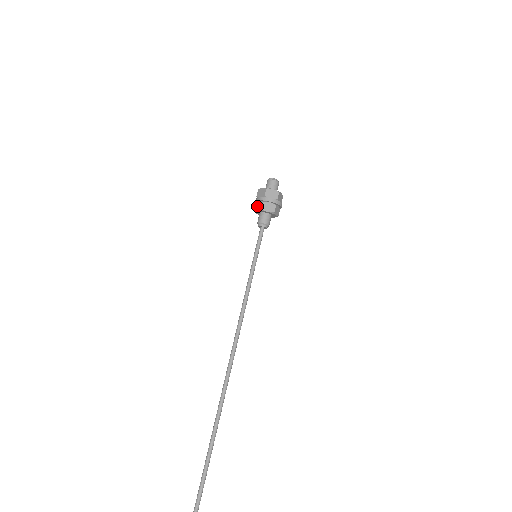
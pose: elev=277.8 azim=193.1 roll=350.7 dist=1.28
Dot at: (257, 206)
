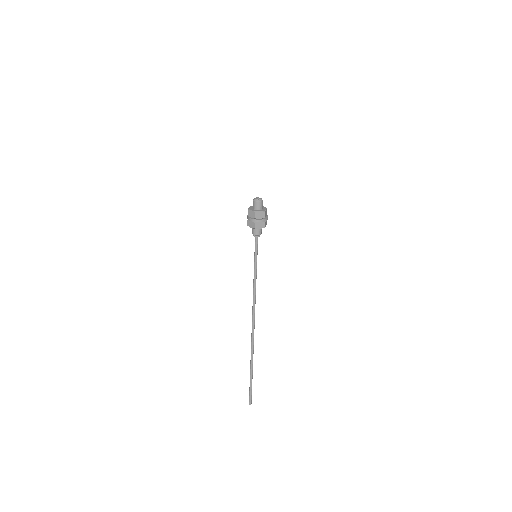
Dot at: occluded
